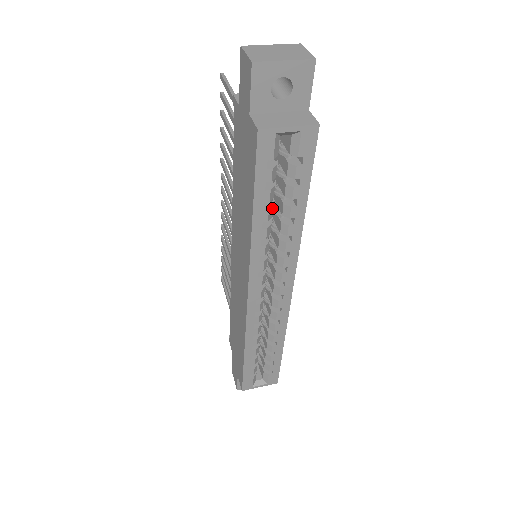
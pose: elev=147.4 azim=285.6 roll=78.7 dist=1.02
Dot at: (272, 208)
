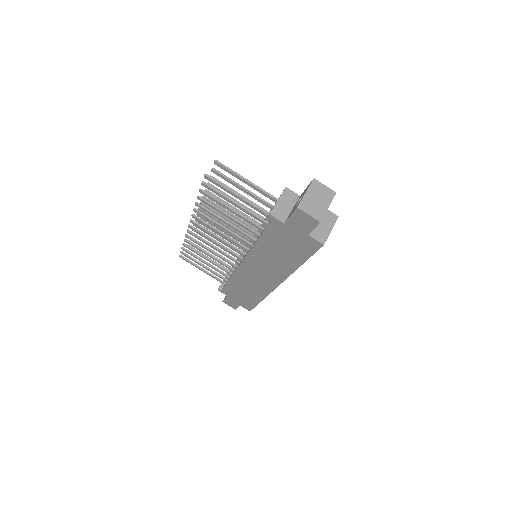
Dot at: occluded
